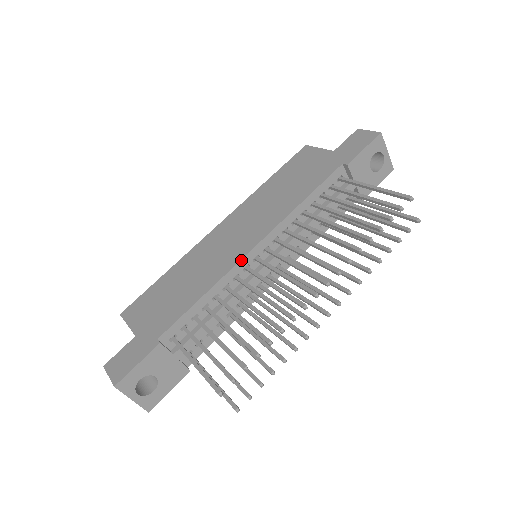
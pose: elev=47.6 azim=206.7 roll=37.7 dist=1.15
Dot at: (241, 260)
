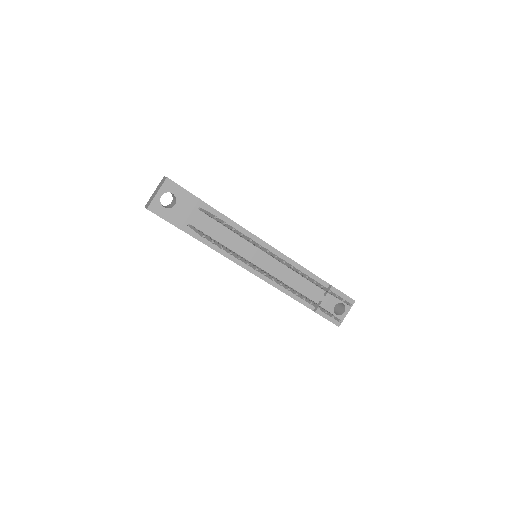
Dot at: (259, 238)
